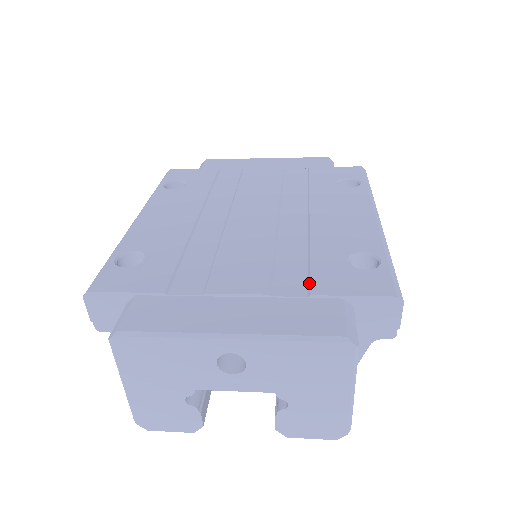
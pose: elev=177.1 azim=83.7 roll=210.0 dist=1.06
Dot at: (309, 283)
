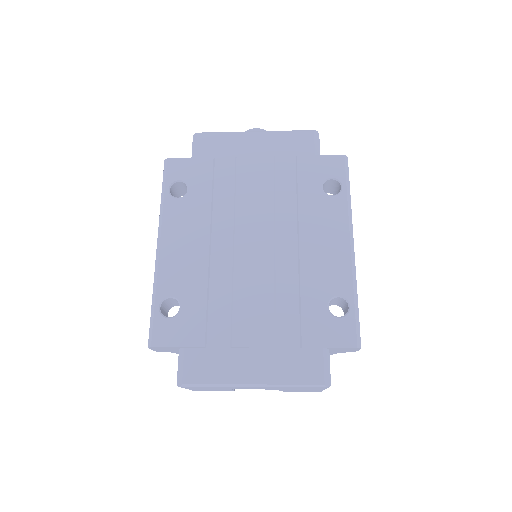
Dot at: (301, 334)
